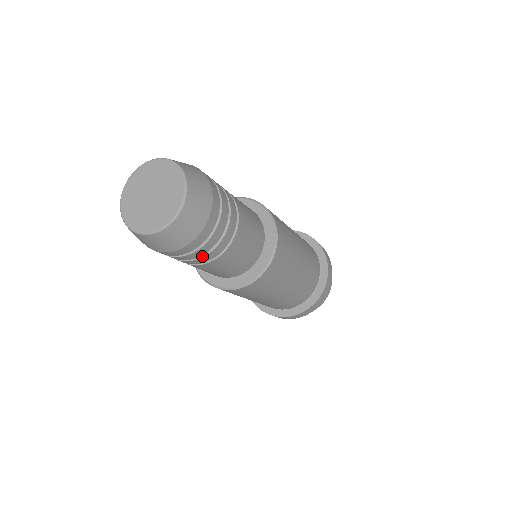
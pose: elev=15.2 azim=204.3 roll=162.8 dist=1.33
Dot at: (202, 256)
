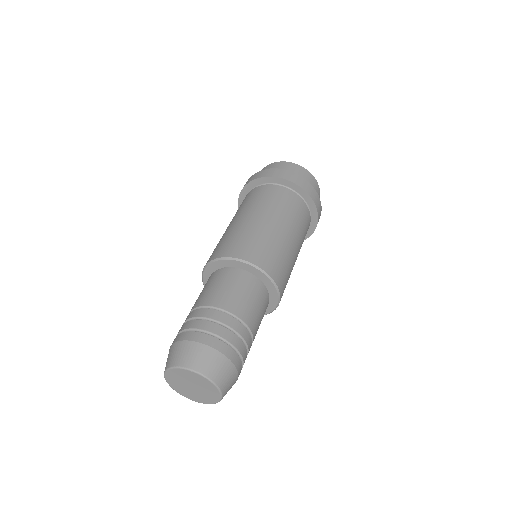
Dot at: occluded
